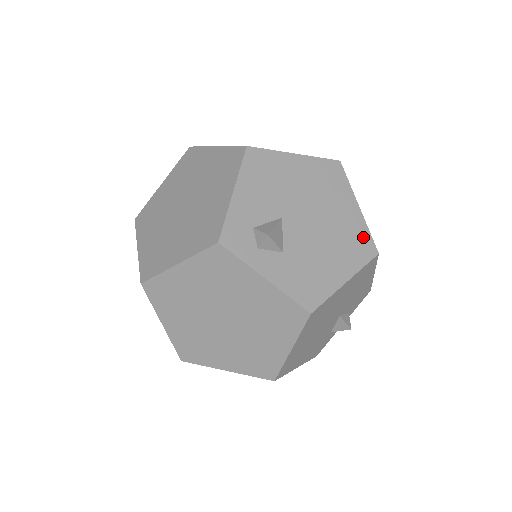
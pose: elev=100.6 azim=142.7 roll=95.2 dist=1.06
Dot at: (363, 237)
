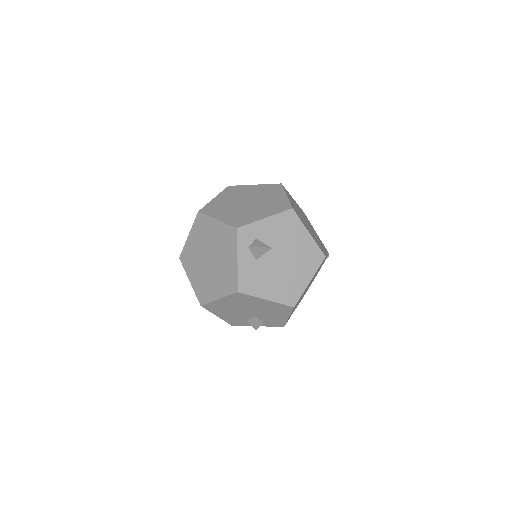
Dot at: (296, 294)
